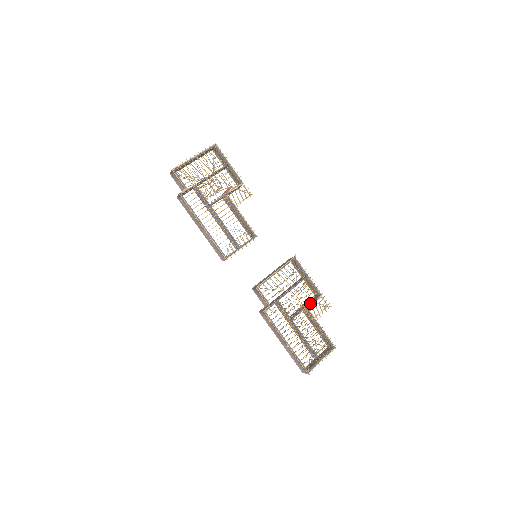
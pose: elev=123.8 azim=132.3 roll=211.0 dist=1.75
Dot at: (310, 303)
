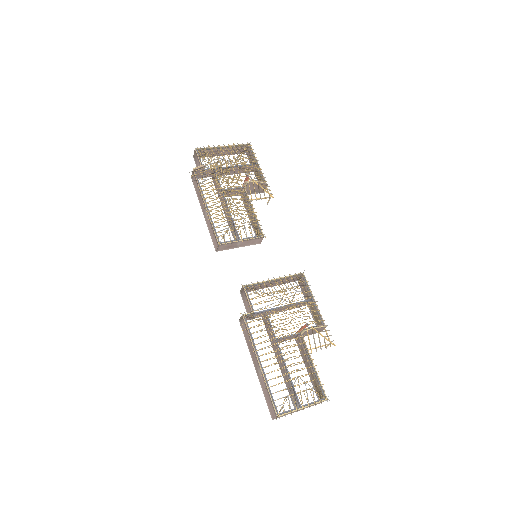
Dot at: (305, 324)
